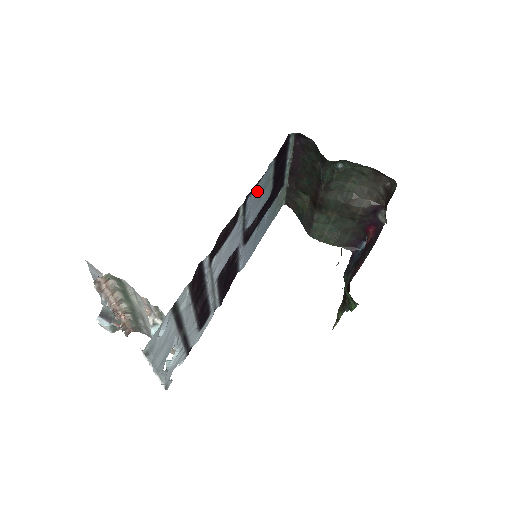
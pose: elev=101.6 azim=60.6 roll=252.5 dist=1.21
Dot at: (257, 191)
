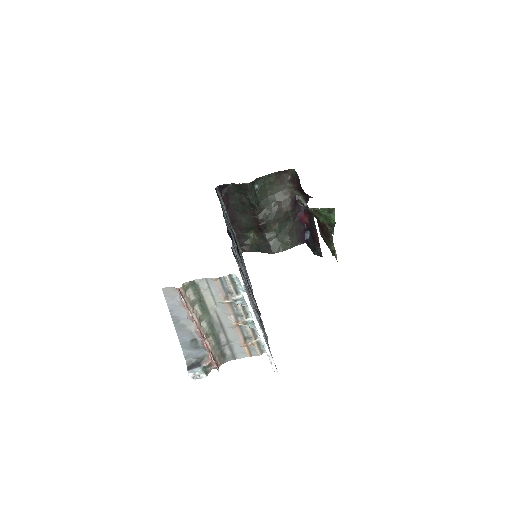
Dot at: occluded
